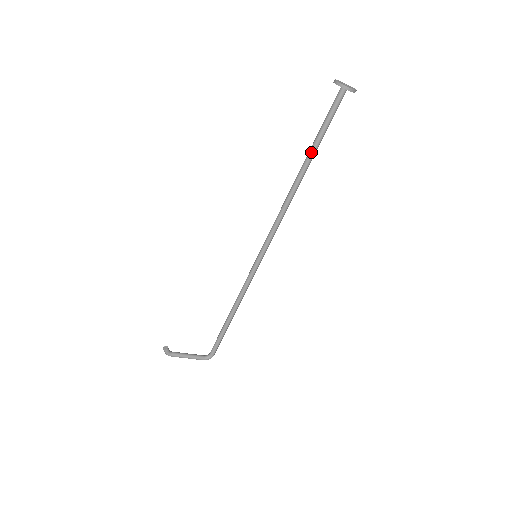
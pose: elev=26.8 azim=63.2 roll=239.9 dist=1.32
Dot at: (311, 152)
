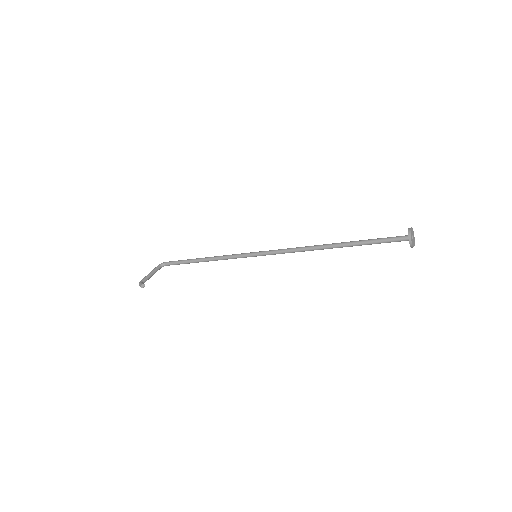
Dot at: occluded
